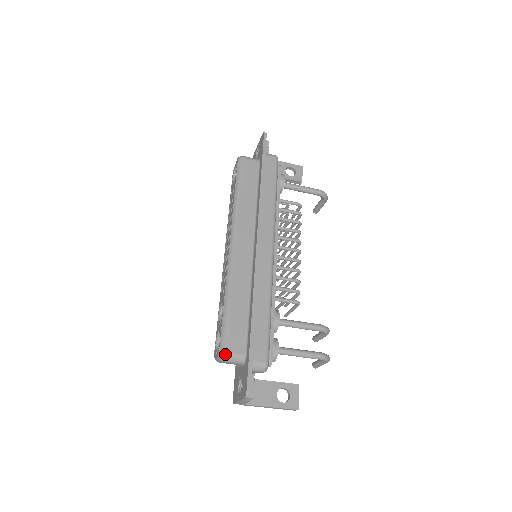
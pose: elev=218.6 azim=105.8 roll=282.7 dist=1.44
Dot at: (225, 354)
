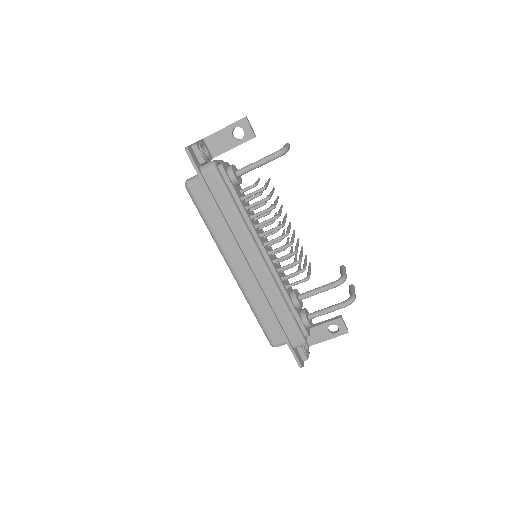
Dot at: (275, 346)
